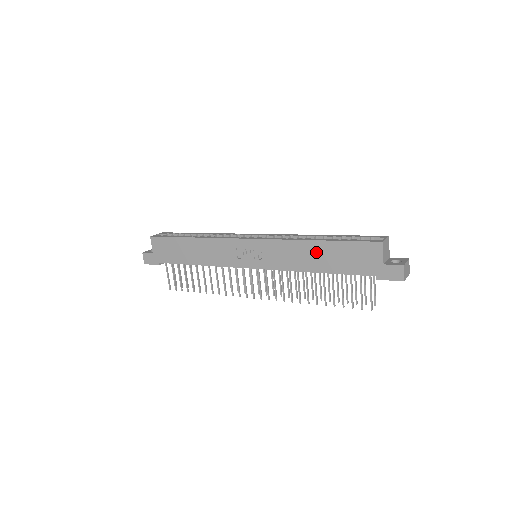
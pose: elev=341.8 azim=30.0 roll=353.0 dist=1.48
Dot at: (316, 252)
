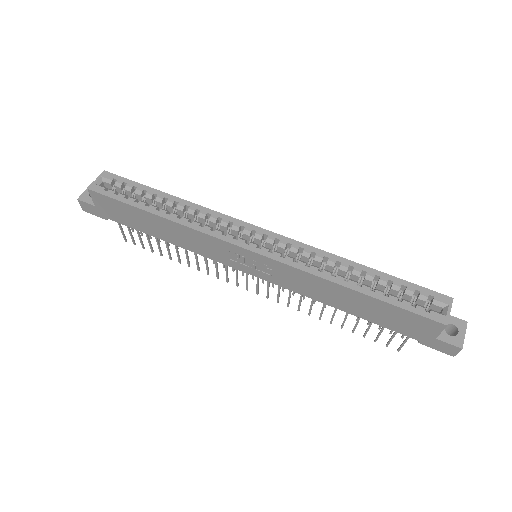
Dot at: (348, 298)
